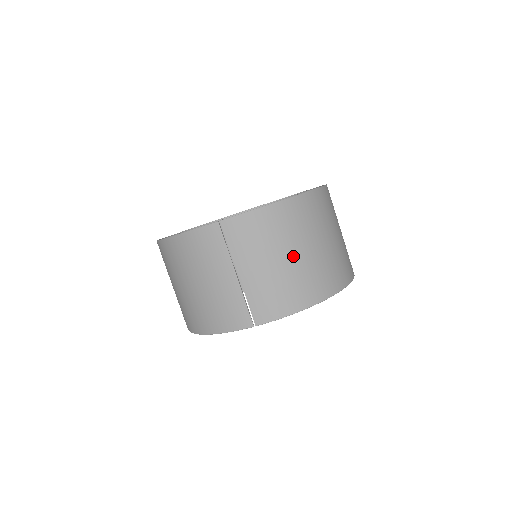
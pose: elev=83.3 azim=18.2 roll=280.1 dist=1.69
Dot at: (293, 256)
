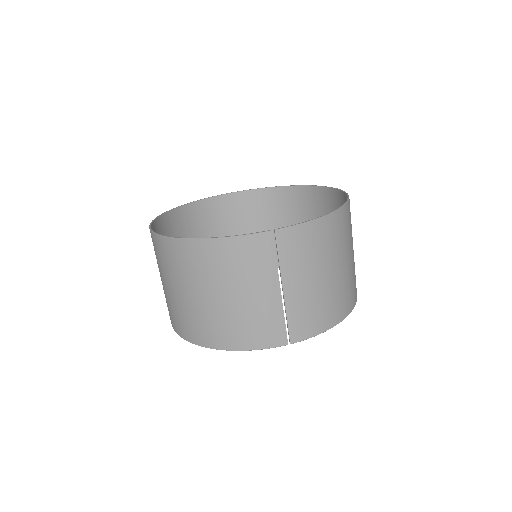
Dot at: (334, 271)
